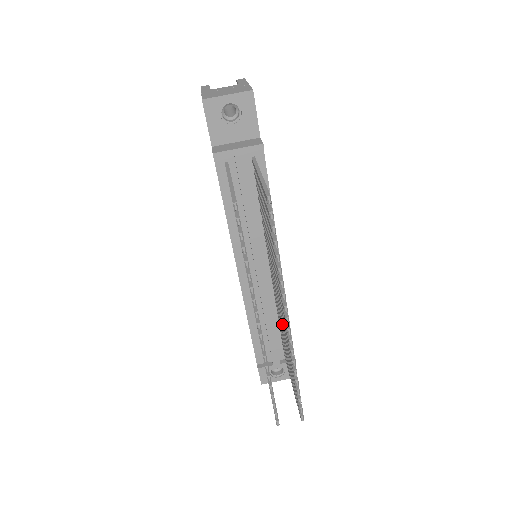
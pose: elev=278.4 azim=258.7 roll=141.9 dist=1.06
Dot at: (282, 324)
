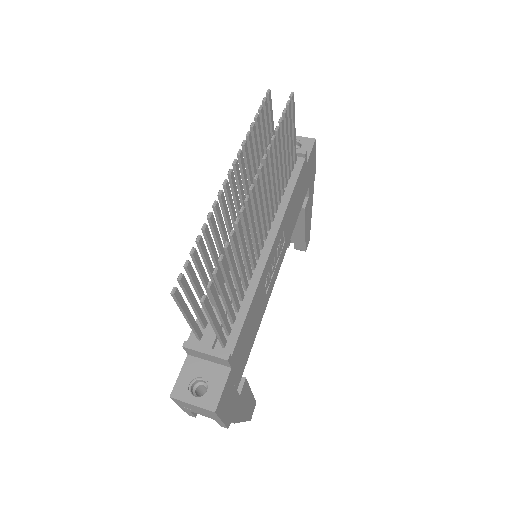
Dot at: (246, 240)
